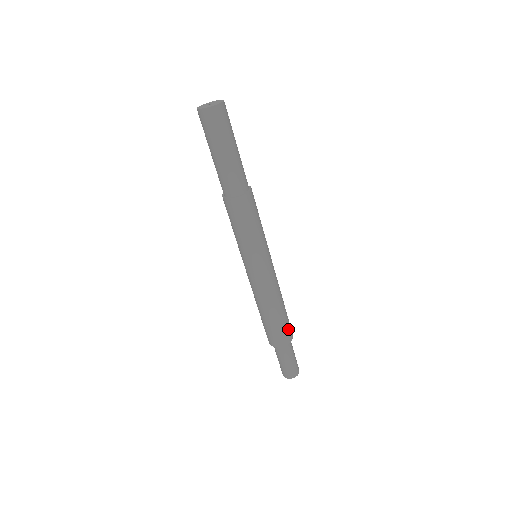
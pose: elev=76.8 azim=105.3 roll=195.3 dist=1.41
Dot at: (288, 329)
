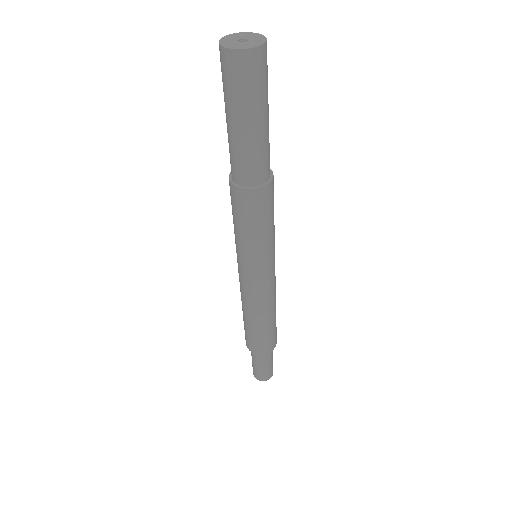
Dot at: (274, 337)
